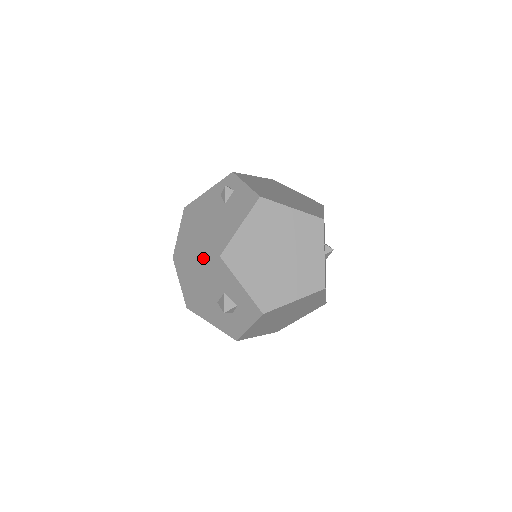
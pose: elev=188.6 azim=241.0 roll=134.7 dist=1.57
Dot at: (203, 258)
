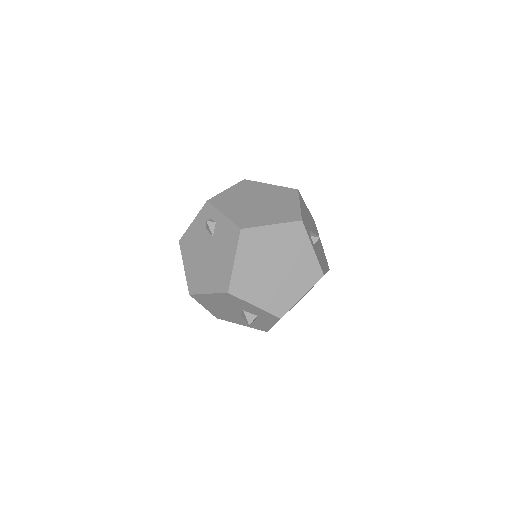
Dot at: (215, 294)
